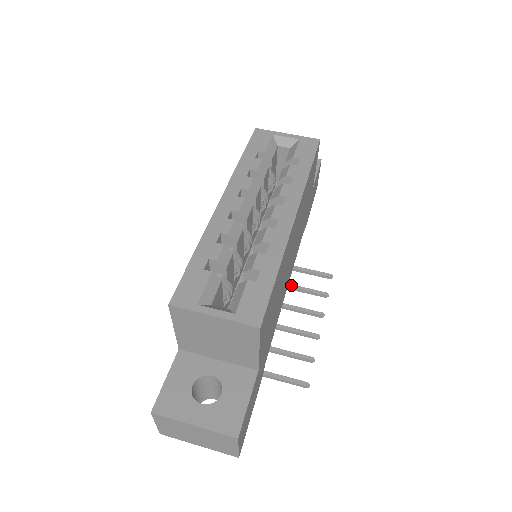
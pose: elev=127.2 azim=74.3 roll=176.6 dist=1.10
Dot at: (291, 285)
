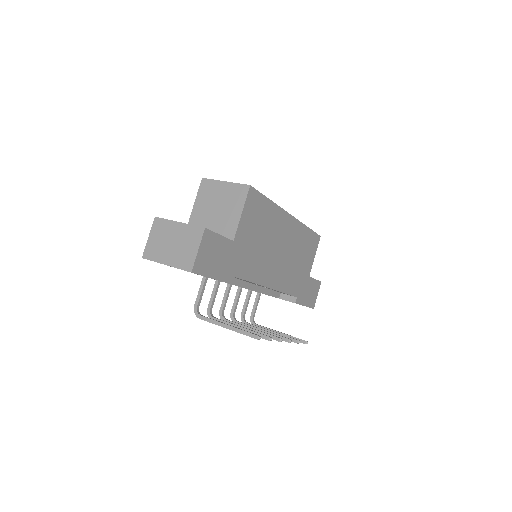
Dot at: (272, 331)
